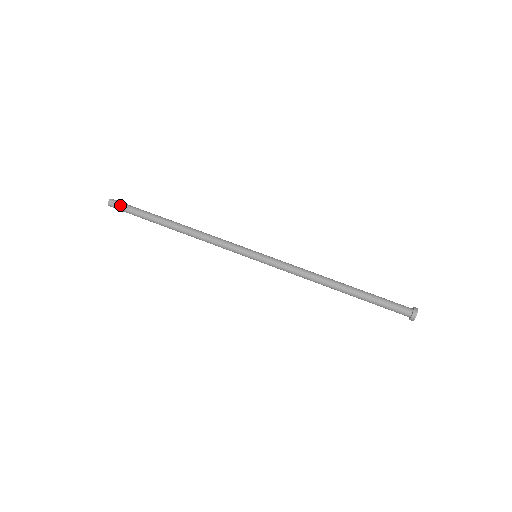
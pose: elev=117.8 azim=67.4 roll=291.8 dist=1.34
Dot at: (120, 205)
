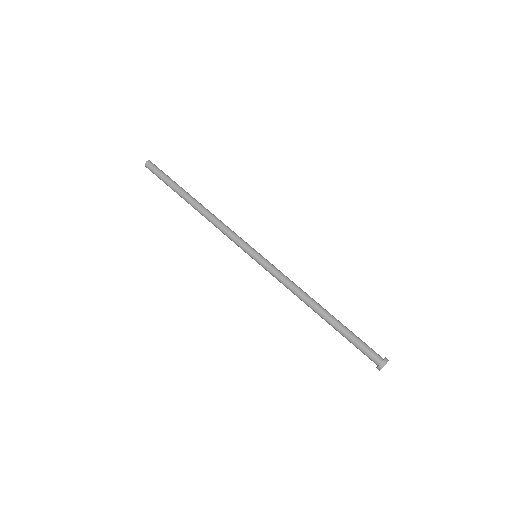
Dot at: (153, 170)
